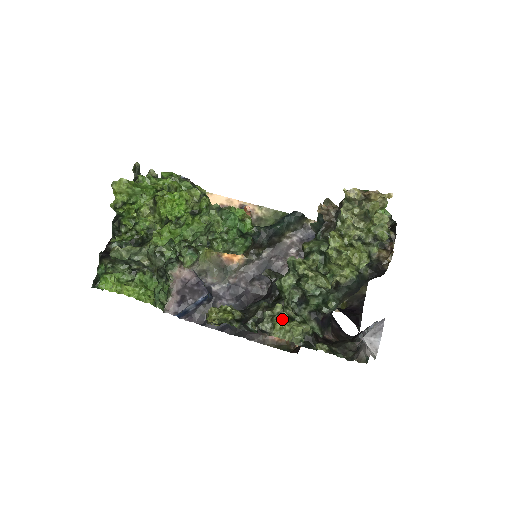
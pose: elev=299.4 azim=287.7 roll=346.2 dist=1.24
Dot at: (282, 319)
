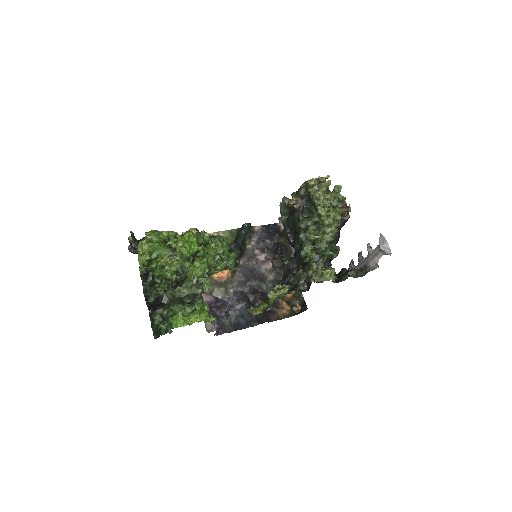
Dot at: (323, 269)
